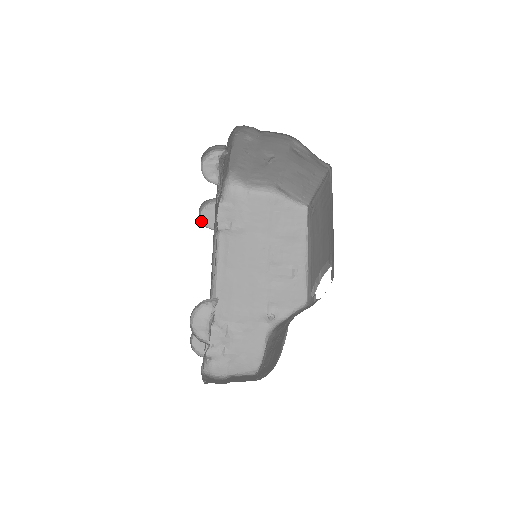
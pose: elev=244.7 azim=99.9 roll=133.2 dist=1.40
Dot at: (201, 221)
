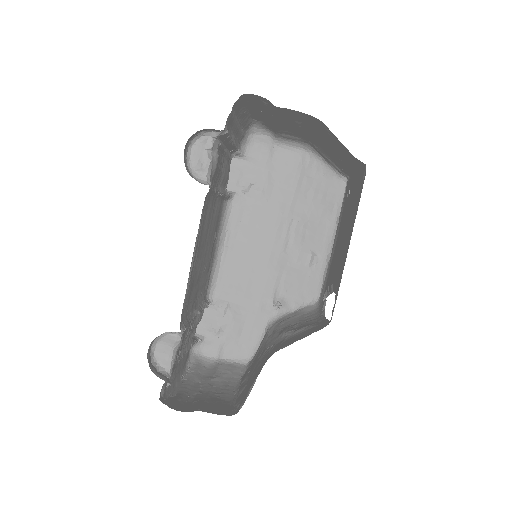
Dot at: occluded
